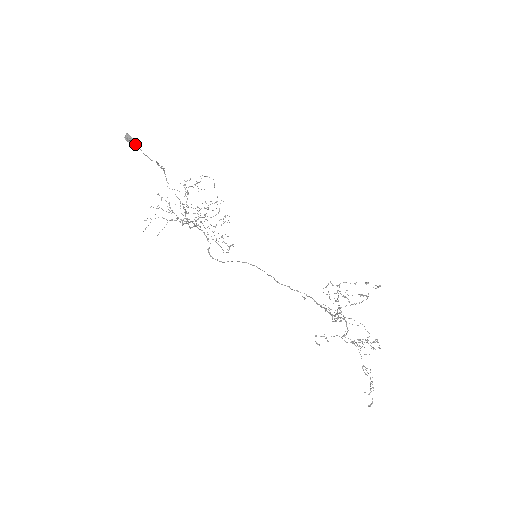
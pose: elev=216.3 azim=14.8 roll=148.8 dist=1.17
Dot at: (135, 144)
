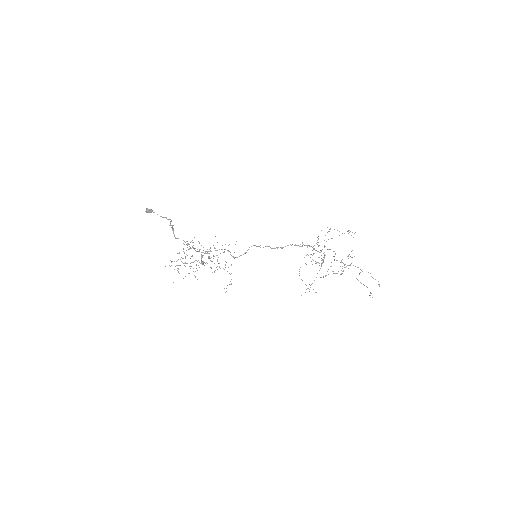
Dot at: (154, 212)
